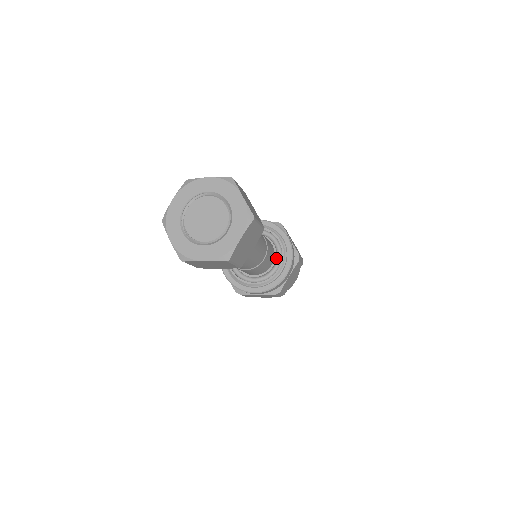
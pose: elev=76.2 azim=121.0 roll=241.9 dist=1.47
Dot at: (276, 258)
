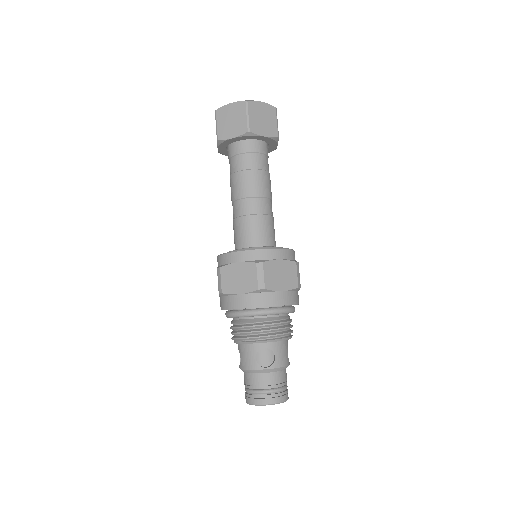
Dot at: occluded
